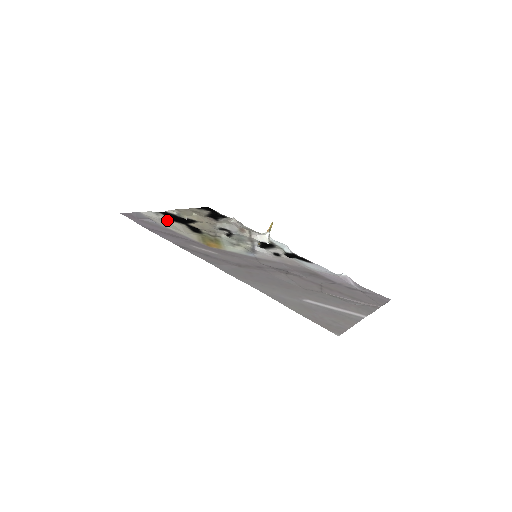
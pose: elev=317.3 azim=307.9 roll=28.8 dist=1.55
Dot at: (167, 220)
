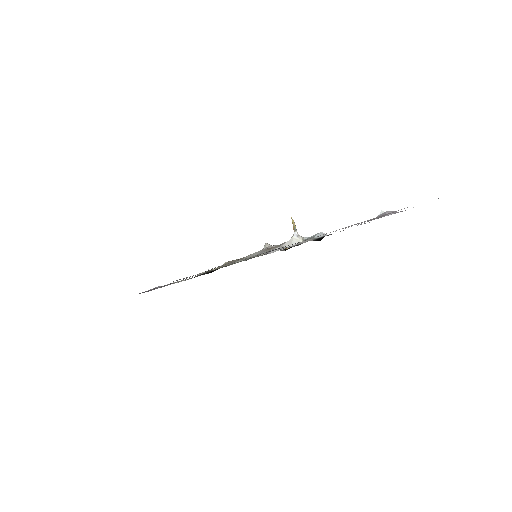
Dot at: occluded
